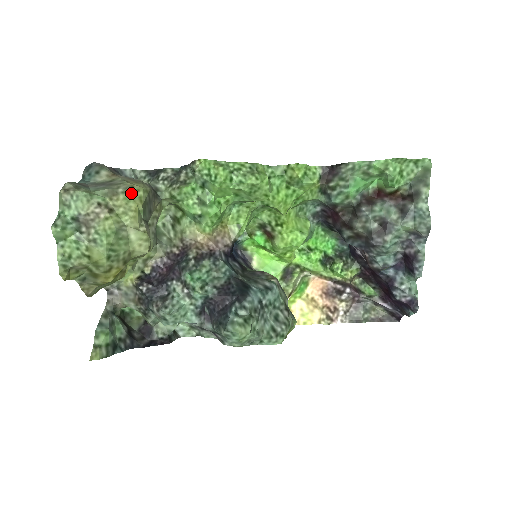
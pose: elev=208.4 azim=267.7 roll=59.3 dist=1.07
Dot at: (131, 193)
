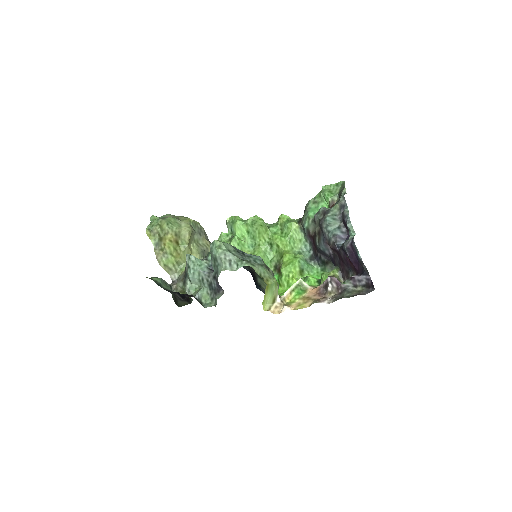
Dot at: occluded
